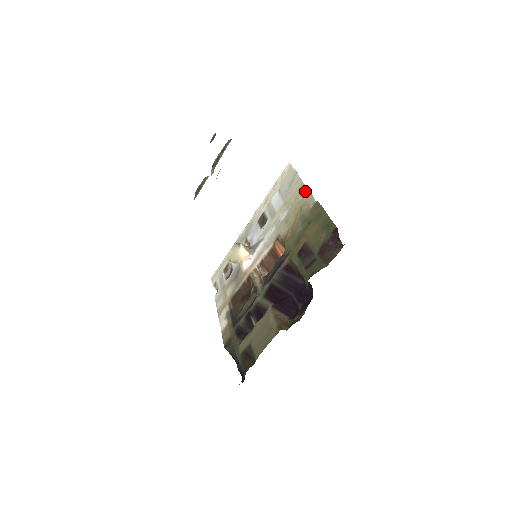
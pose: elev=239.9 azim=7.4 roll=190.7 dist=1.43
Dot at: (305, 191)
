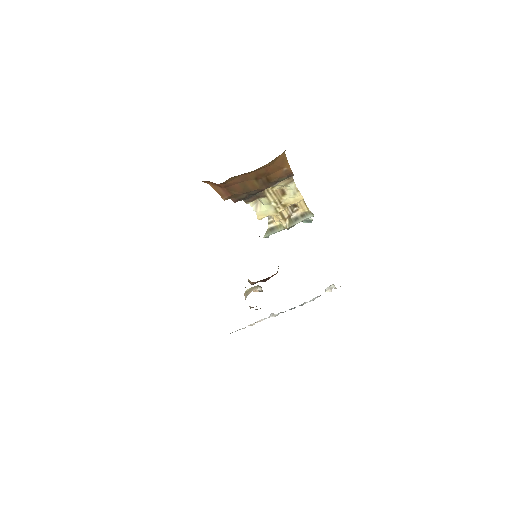
Dot at: occluded
